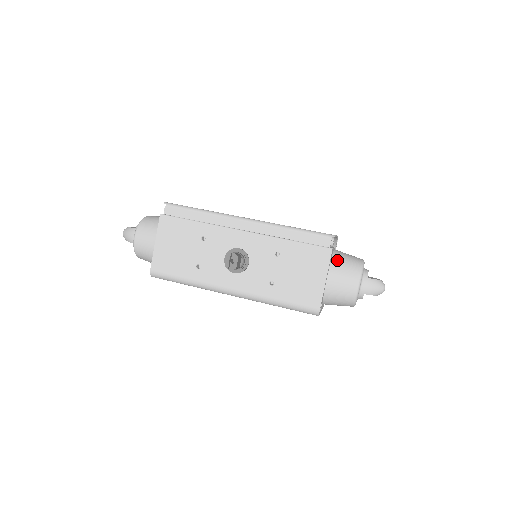
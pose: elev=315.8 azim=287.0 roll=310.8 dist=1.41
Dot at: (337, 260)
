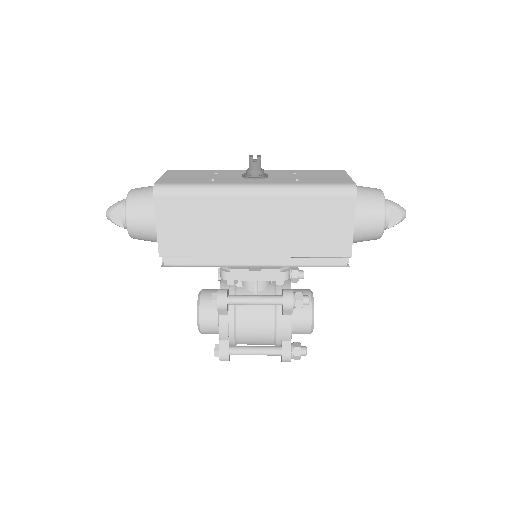
Dot at: occluded
